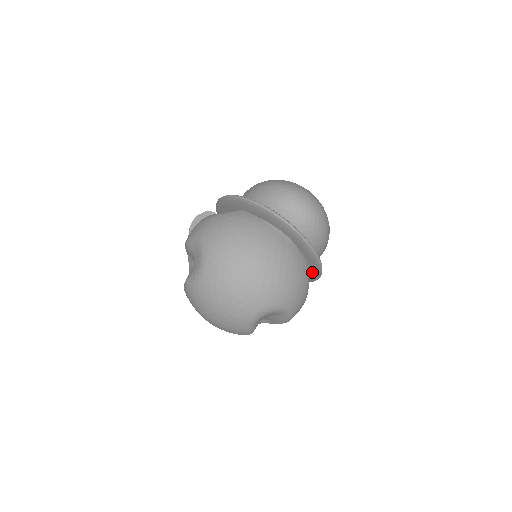
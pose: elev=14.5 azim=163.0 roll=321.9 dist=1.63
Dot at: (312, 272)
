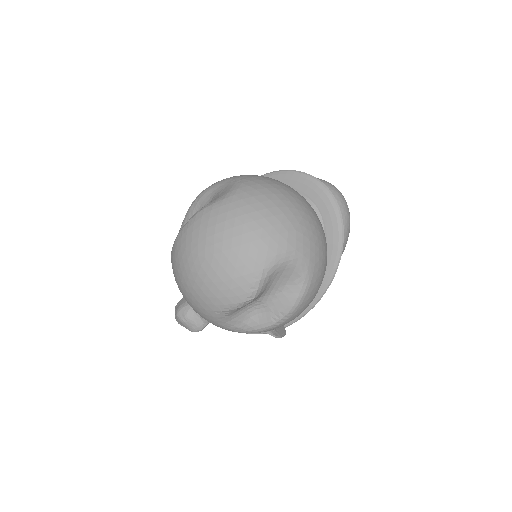
Dot at: occluded
